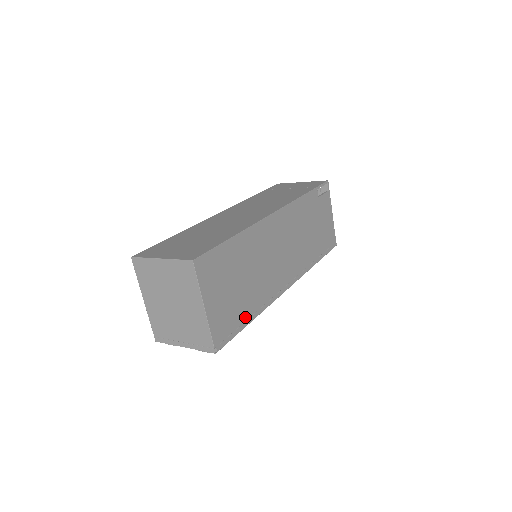
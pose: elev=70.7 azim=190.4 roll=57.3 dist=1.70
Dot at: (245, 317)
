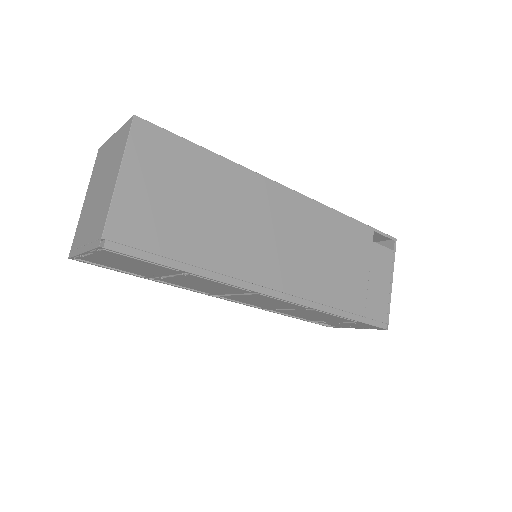
Dot at: (178, 255)
